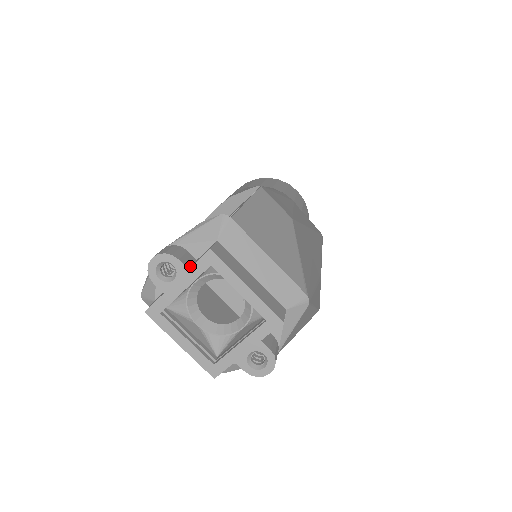
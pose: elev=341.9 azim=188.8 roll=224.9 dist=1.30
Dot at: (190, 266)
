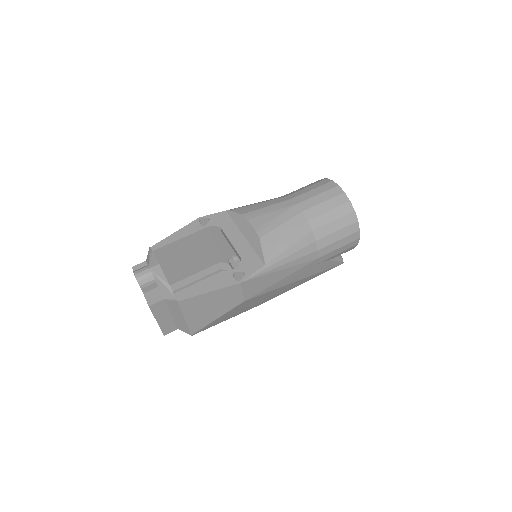
Dot at: (147, 291)
